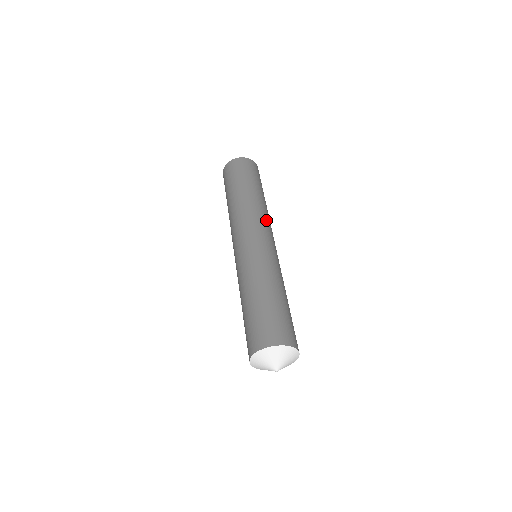
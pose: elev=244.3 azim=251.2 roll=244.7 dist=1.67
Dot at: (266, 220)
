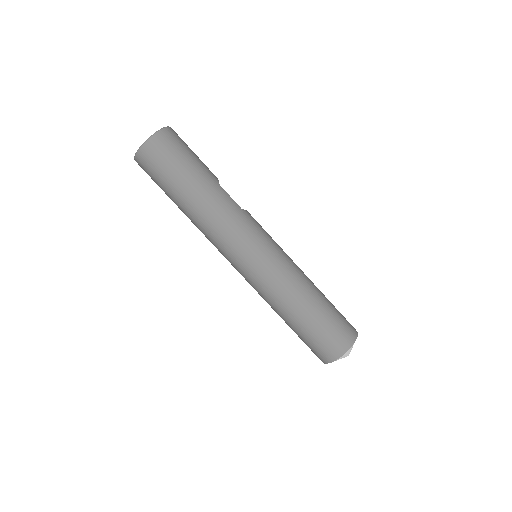
Dot at: (225, 232)
